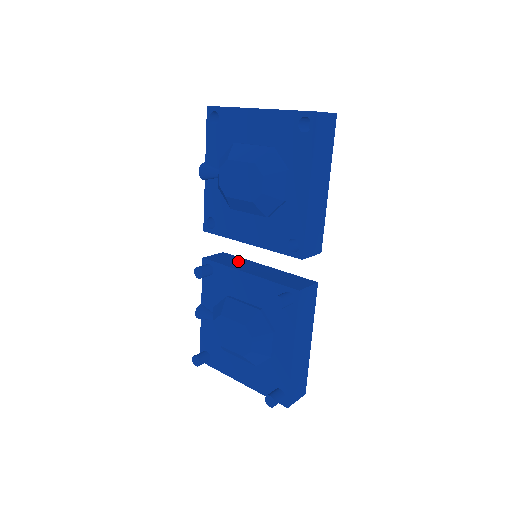
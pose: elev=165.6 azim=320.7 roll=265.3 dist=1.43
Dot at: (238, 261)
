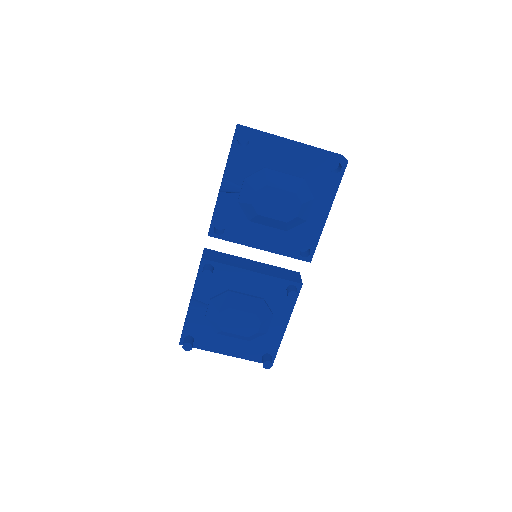
Dot at: (230, 258)
